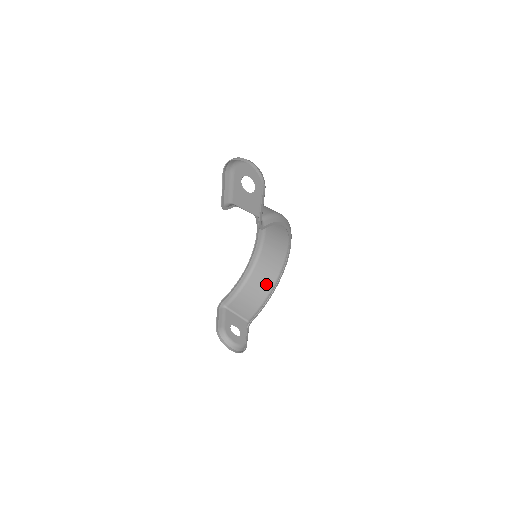
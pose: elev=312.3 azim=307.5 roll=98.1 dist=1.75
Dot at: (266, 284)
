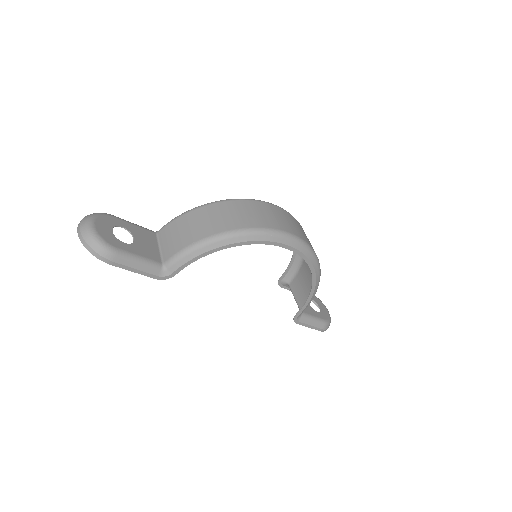
Dot at: occluded
